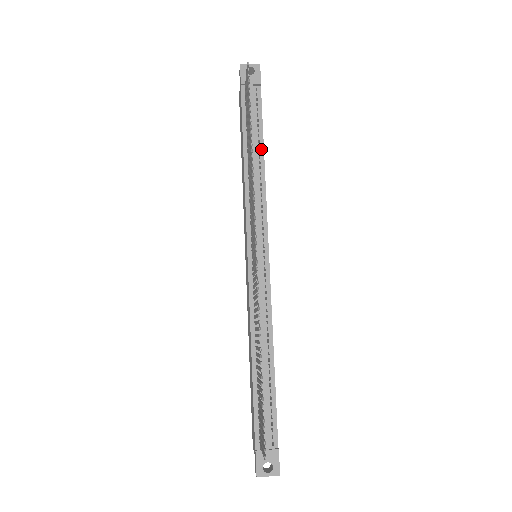
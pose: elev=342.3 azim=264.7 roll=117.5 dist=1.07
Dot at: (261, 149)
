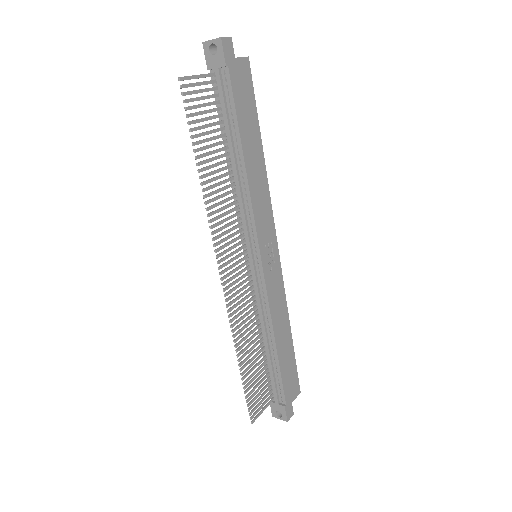
Dot at: (240, 150)
